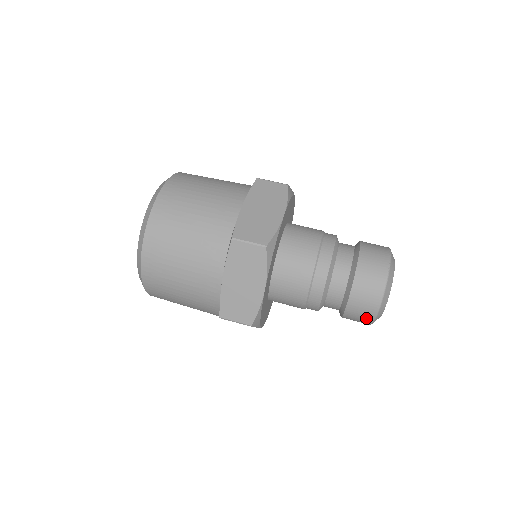
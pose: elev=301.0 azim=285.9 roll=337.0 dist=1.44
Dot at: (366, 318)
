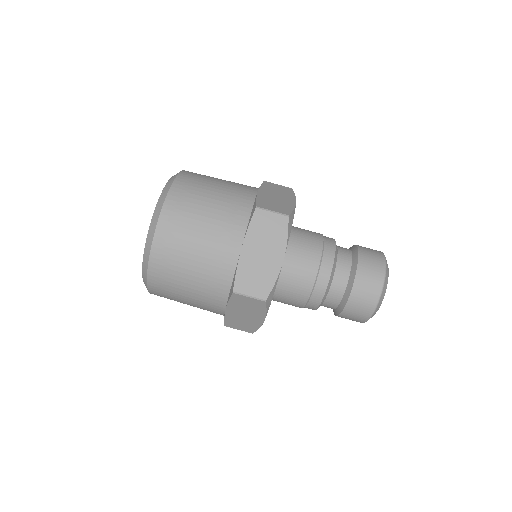
Dot at: (368, 307)
